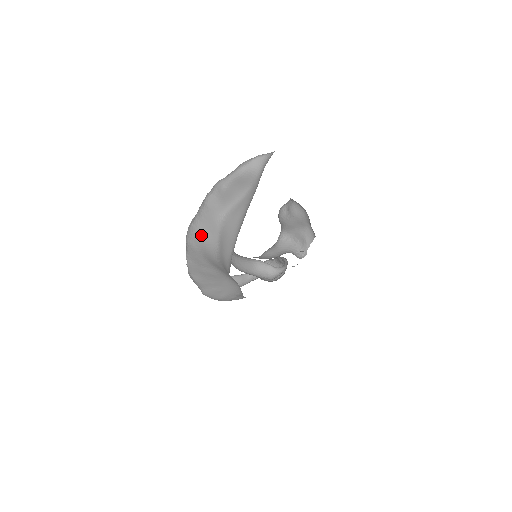
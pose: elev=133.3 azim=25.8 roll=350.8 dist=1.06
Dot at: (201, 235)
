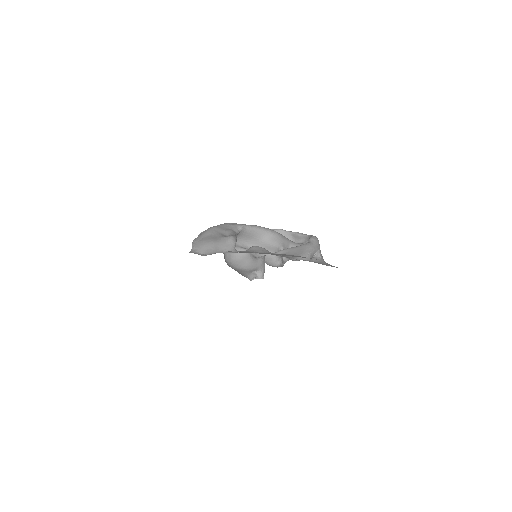
Dot at: occluded
